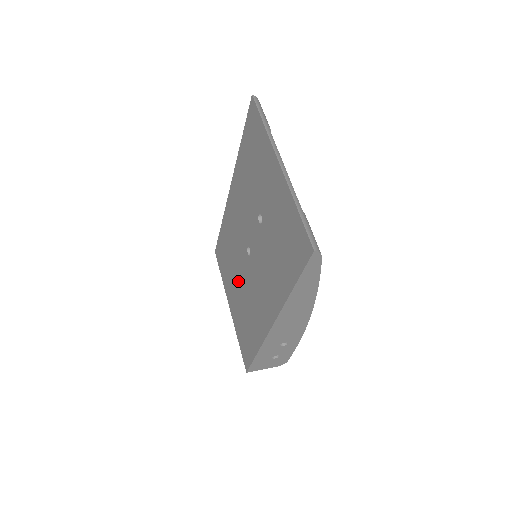
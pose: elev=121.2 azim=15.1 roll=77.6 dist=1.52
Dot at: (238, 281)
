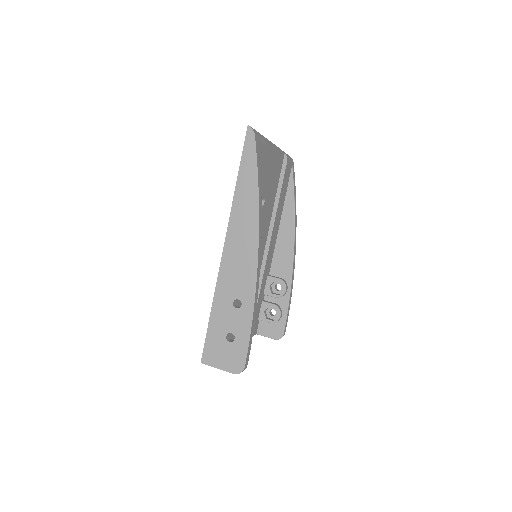
Dot at: occluded
